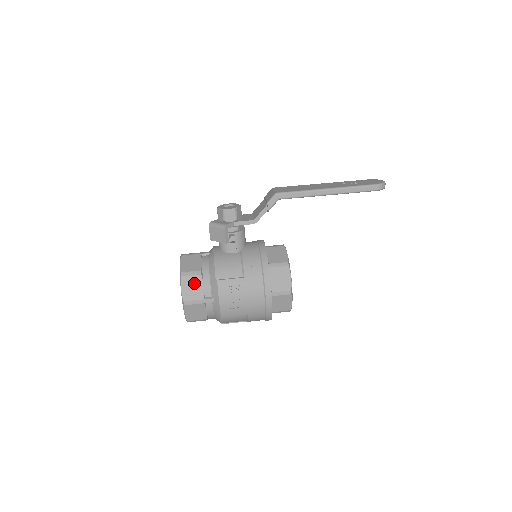
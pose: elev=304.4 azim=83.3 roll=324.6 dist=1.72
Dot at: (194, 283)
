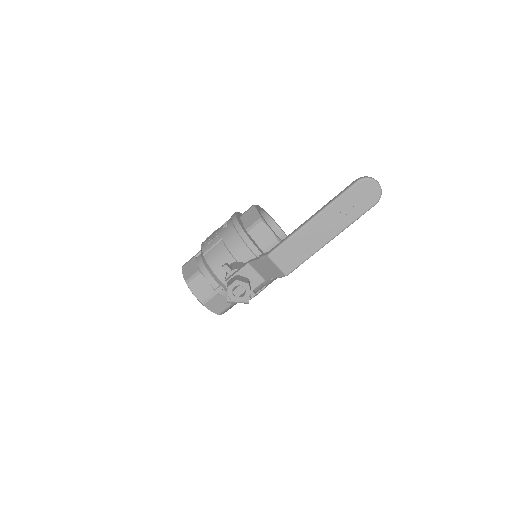
Dot at: occluded
